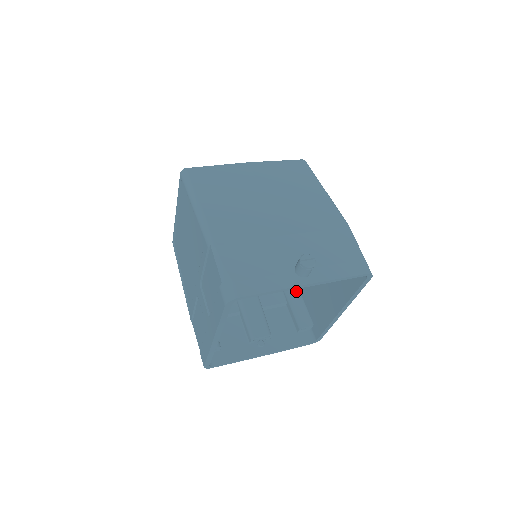
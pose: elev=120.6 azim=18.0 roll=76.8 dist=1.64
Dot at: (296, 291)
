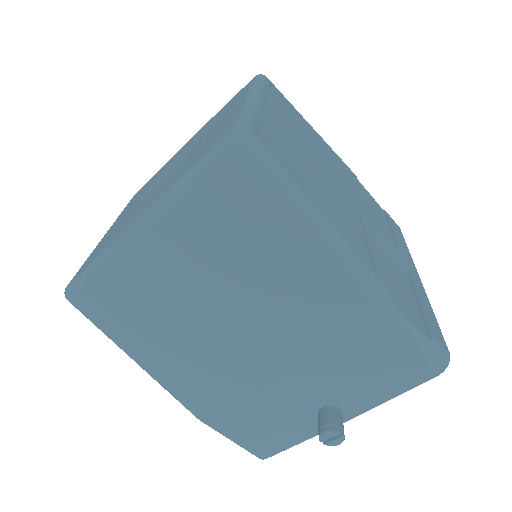
Dot at: occluded
